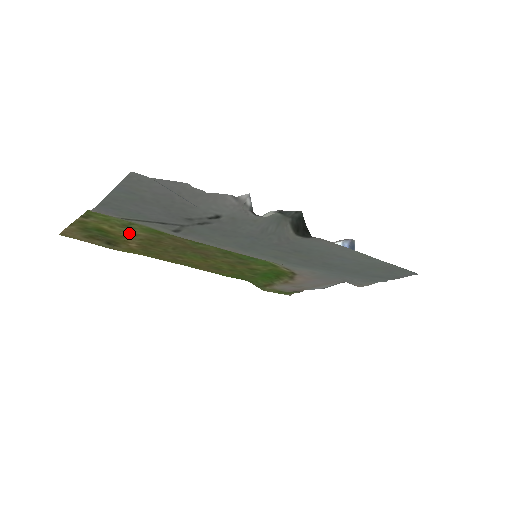
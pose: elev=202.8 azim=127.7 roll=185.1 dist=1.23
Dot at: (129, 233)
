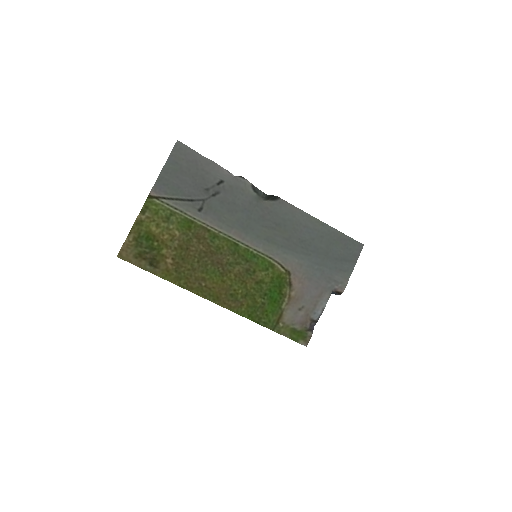
Dot at: (169, 234)
